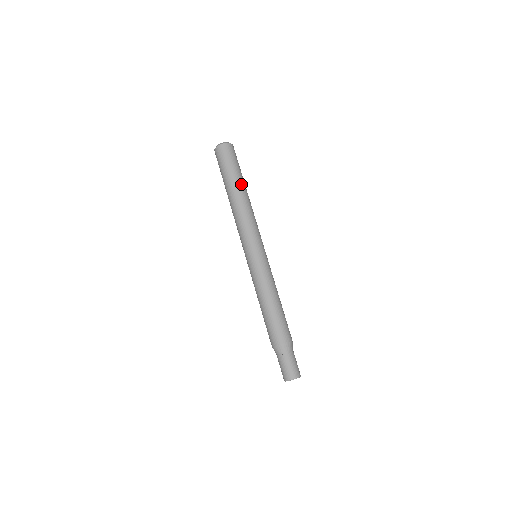
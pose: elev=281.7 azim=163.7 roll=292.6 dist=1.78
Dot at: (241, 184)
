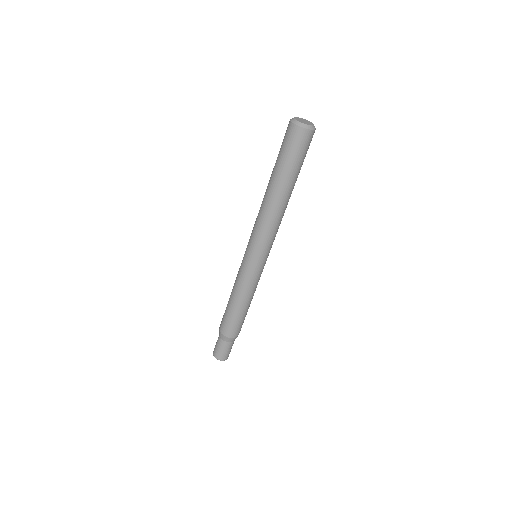
Dot at: (280, 184)
